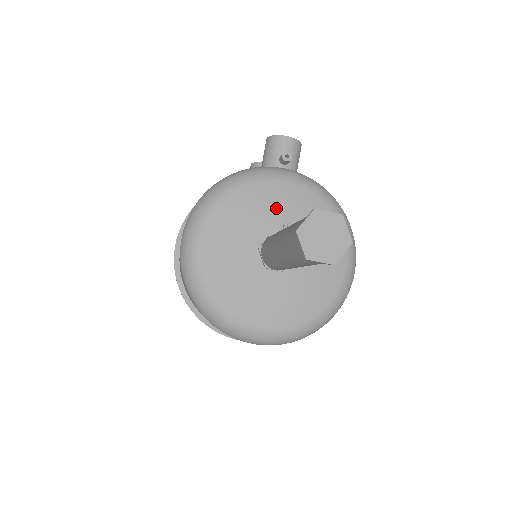
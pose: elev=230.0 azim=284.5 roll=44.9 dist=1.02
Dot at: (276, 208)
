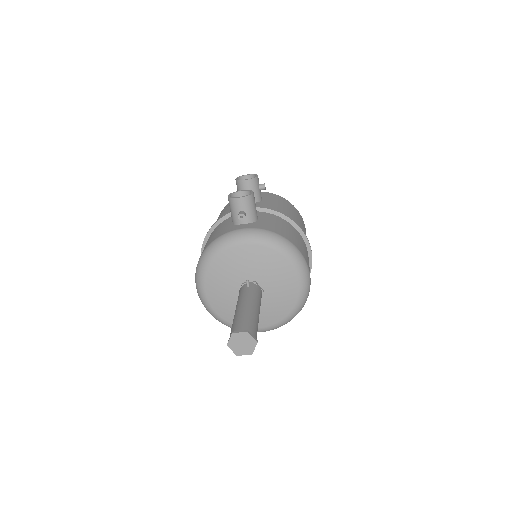
Dot at: (241, 265)
